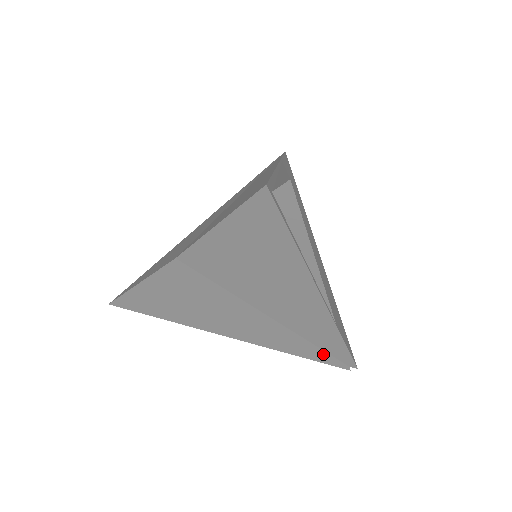
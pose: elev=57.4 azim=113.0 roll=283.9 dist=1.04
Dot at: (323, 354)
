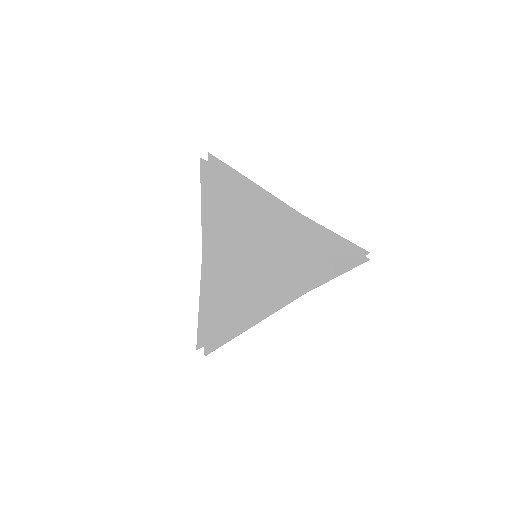
Dot at: (340, 260)
